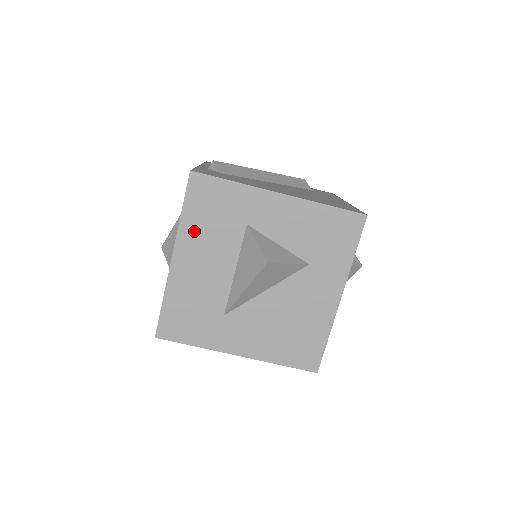
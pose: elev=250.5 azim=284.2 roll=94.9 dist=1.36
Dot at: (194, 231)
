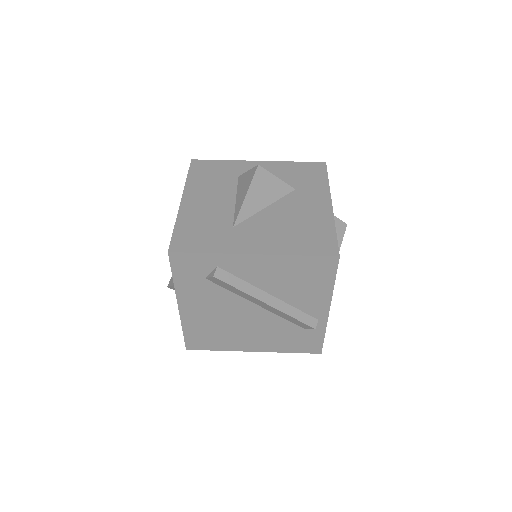
Dot at: (198, 185)
